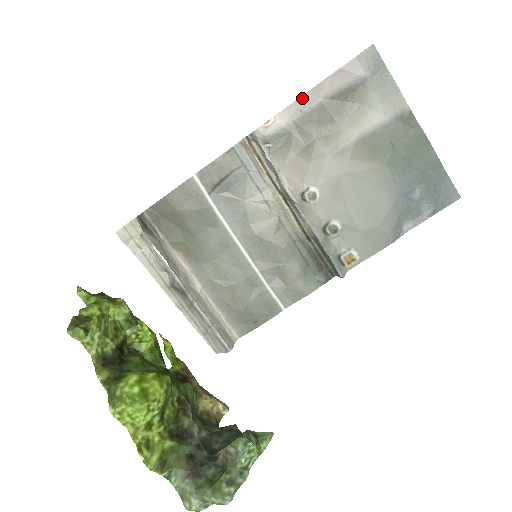
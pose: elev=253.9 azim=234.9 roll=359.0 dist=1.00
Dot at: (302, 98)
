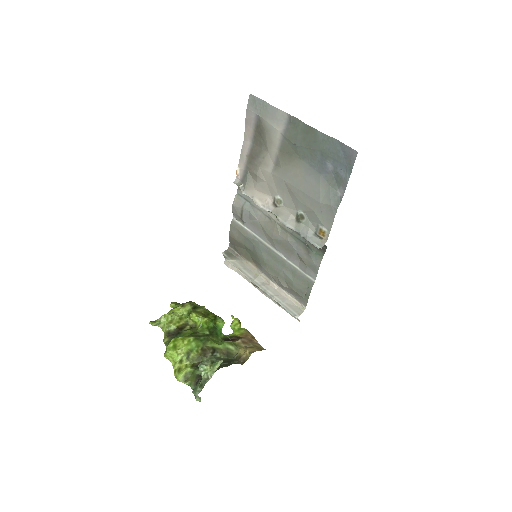
Dot at: (243, 148)
